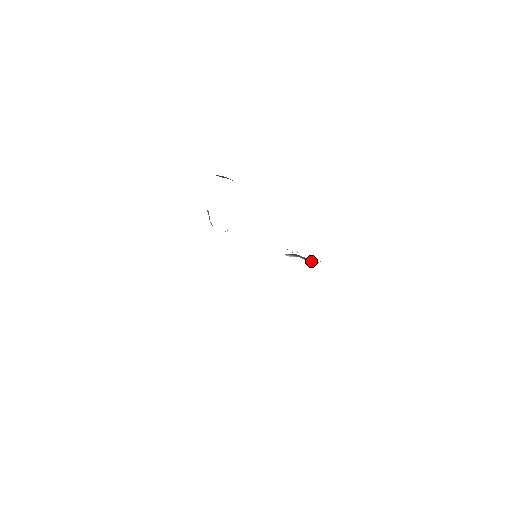
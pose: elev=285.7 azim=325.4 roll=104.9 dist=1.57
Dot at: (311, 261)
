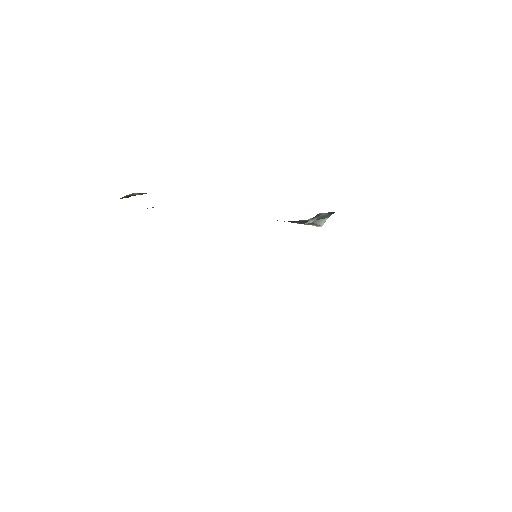
Dot at: (326, 216)
